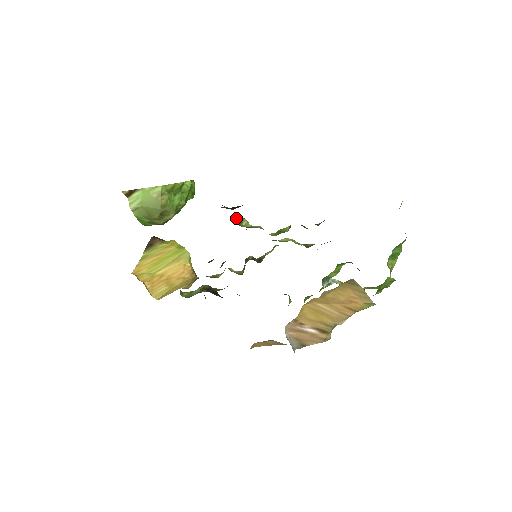
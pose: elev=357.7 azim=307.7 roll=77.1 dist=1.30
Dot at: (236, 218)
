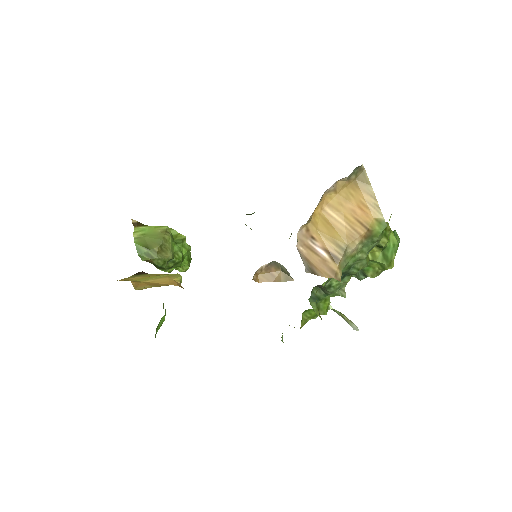
Dot at: occluded
